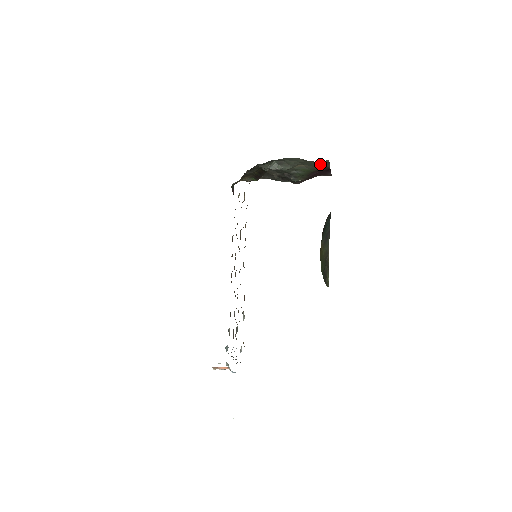
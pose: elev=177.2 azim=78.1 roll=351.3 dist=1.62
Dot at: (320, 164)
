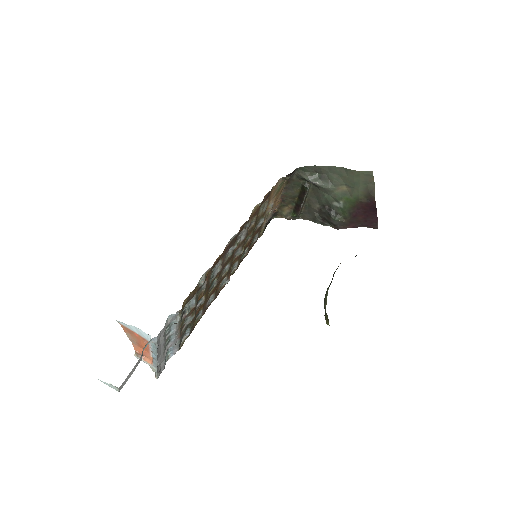
Dot at: (363, 182)
